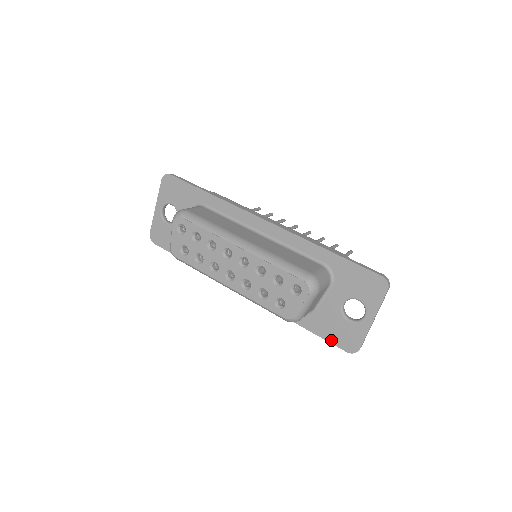
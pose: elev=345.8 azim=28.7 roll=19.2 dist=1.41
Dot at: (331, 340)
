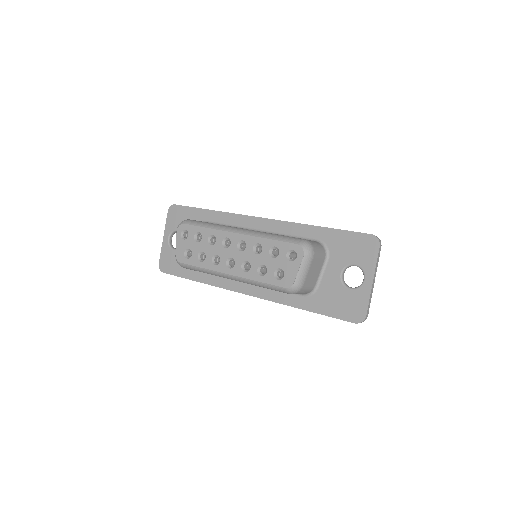
Dot at: (337, 315)
